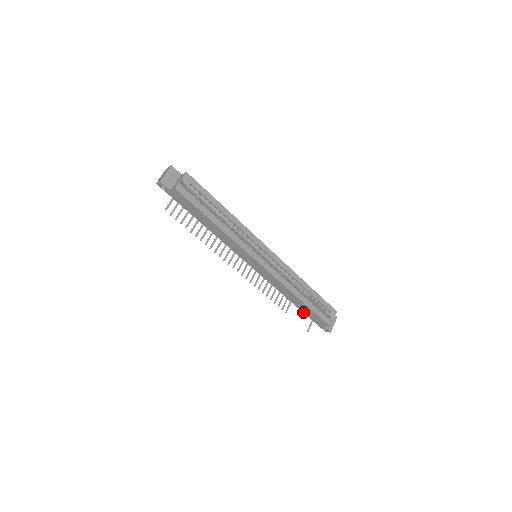
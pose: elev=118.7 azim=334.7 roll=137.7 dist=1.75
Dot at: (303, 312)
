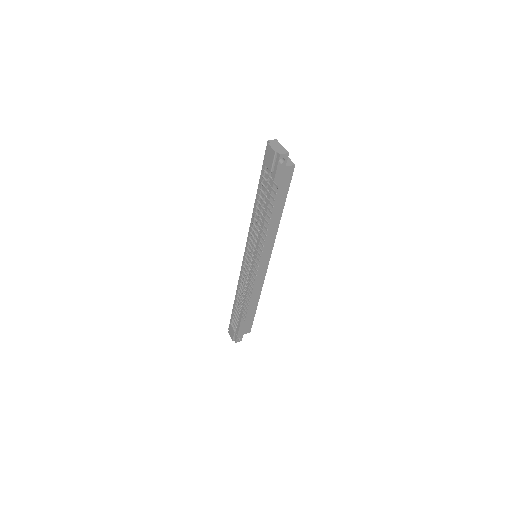
Dot at: (241, 321)
